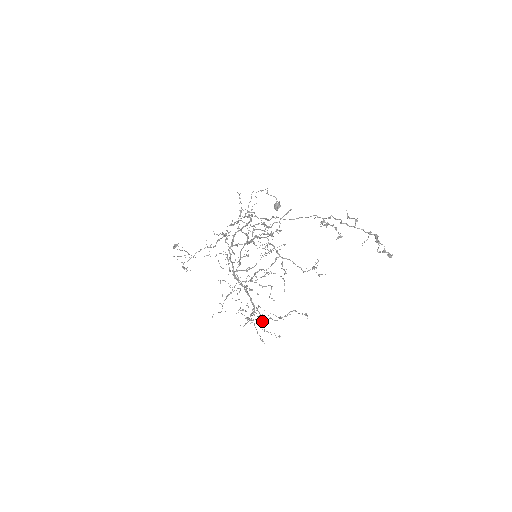
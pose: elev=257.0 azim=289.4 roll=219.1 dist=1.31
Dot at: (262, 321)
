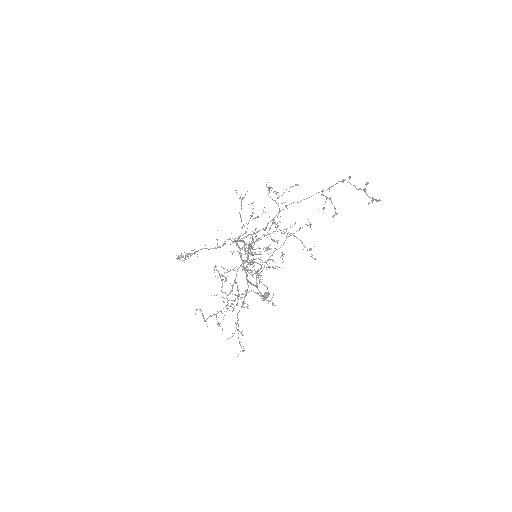
Dot at: (260, 269)
